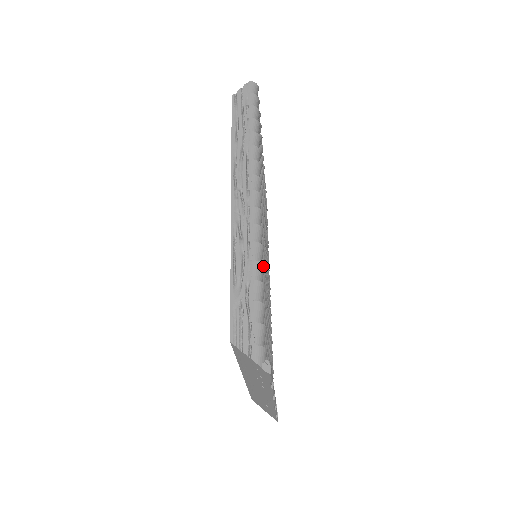
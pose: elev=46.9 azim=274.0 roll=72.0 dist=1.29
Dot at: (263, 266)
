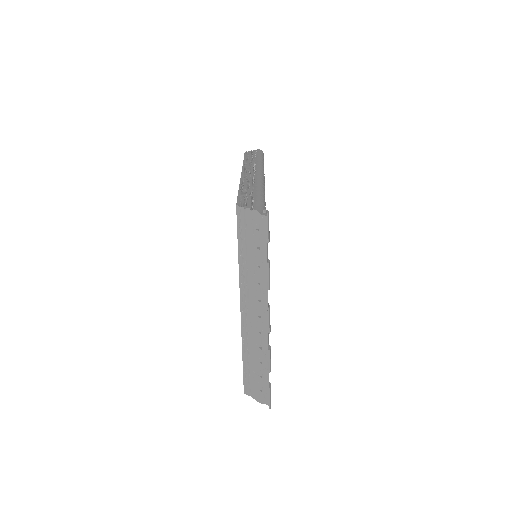
Dot at: (264, 191)
